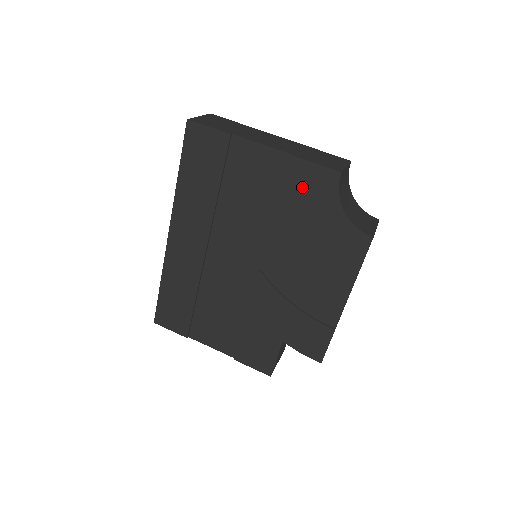
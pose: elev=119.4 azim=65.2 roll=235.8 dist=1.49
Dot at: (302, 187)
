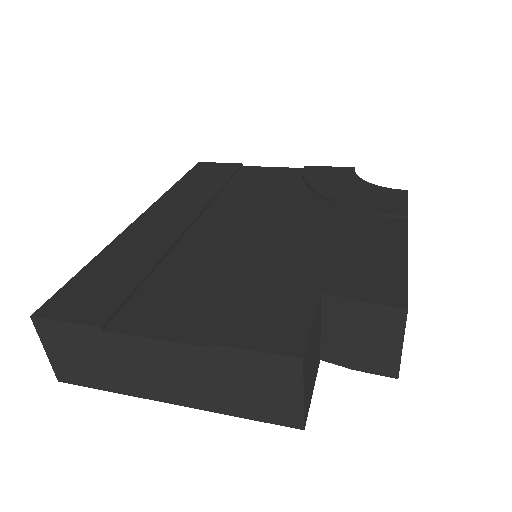
Dot at: (318, 176)
